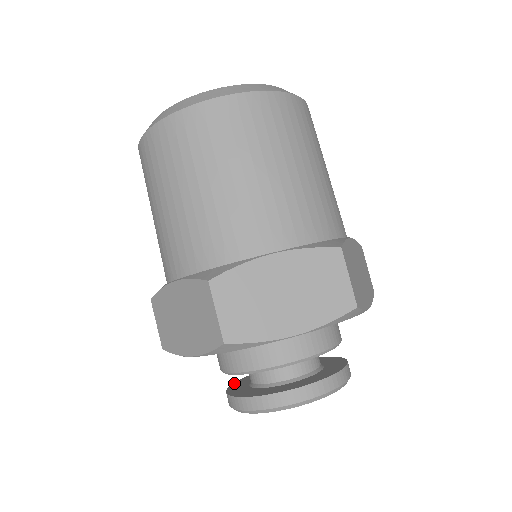
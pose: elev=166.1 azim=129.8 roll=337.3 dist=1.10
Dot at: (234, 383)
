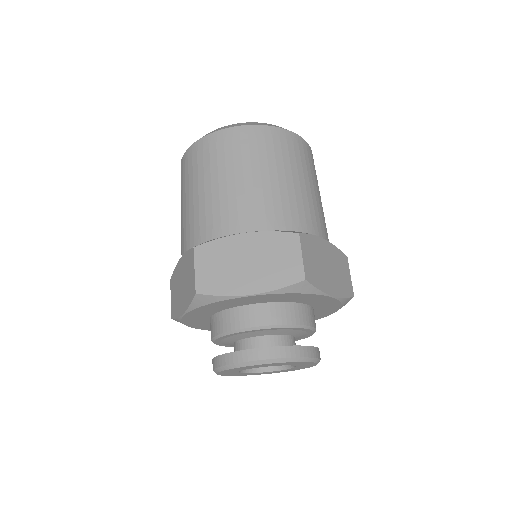
Dot at: occluded
